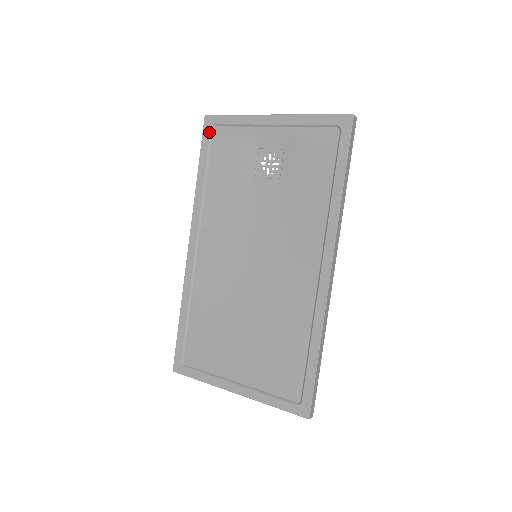
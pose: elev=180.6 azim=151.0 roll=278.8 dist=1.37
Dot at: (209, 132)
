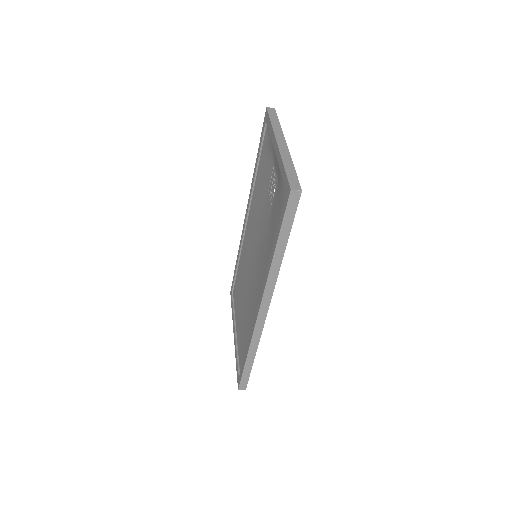
Dot at: (264, 126)
